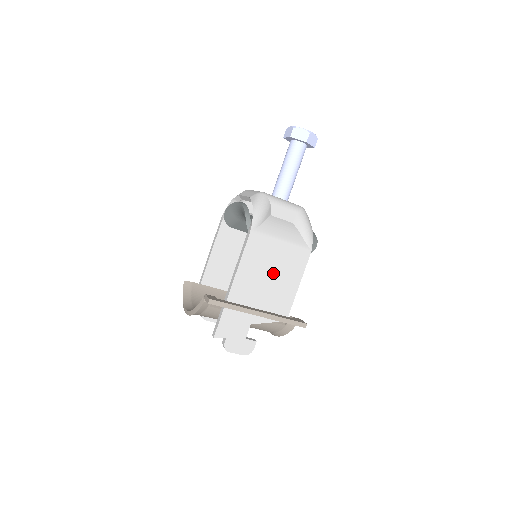
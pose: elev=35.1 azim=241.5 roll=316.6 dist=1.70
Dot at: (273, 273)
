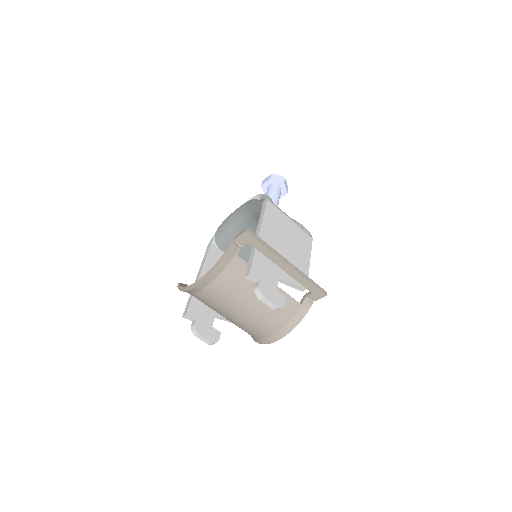
Dot at: (289, 240)
